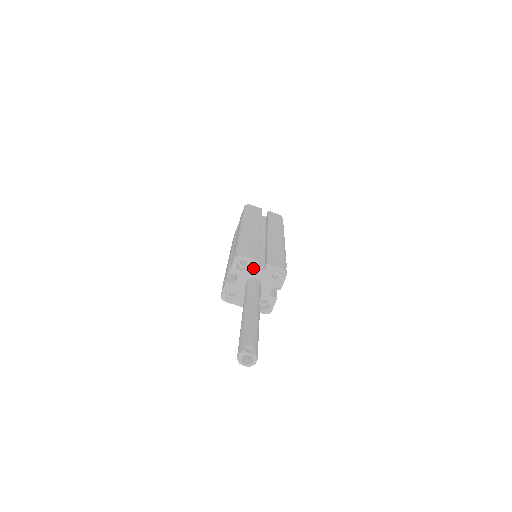
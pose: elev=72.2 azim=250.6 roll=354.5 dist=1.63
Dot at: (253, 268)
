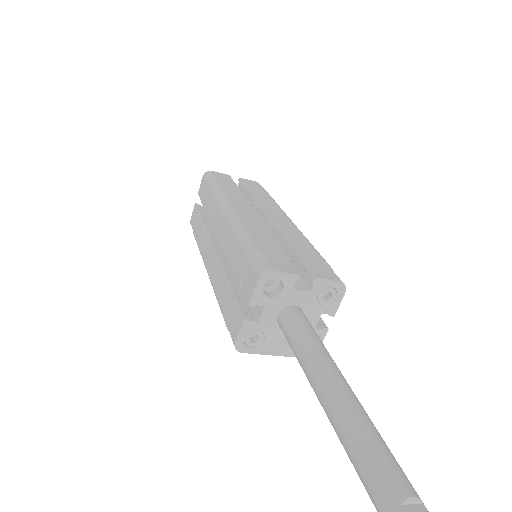
Dot at: (291, 289)
